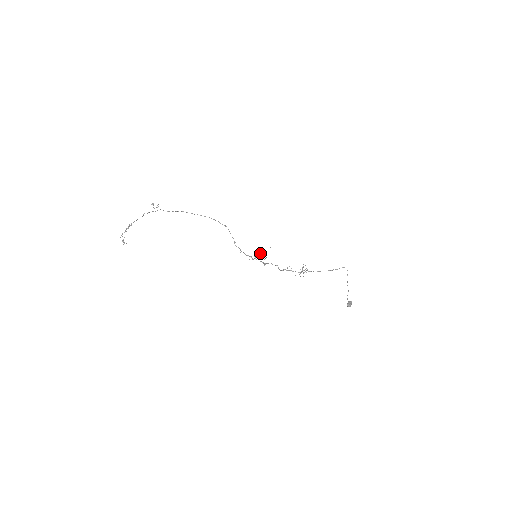
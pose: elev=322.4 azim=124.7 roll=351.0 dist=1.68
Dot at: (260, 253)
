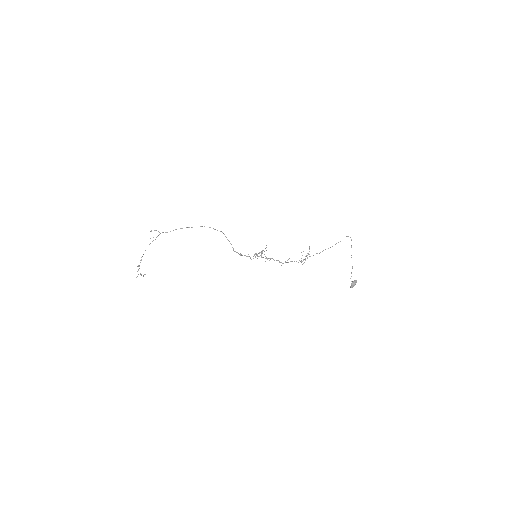
Dot at: (259, 253)
